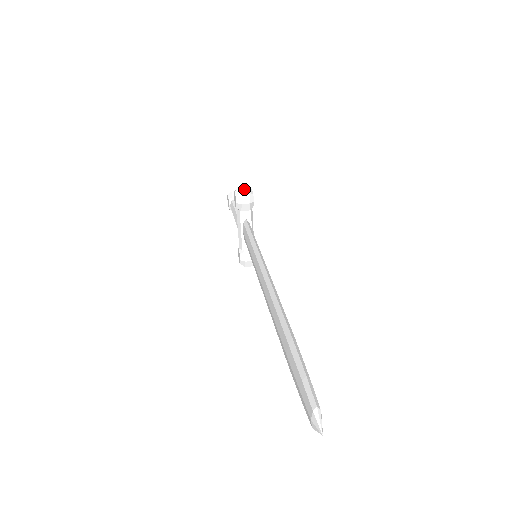
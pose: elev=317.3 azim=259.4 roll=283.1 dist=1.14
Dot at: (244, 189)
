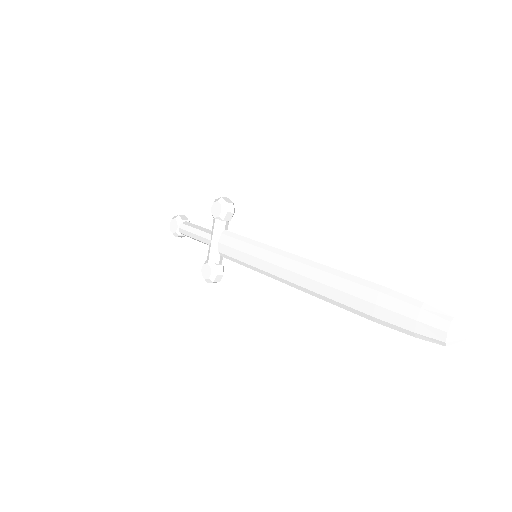
Dot at: (227, 199)
